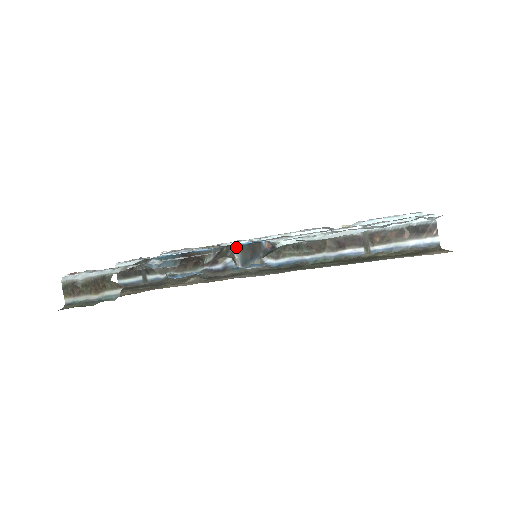
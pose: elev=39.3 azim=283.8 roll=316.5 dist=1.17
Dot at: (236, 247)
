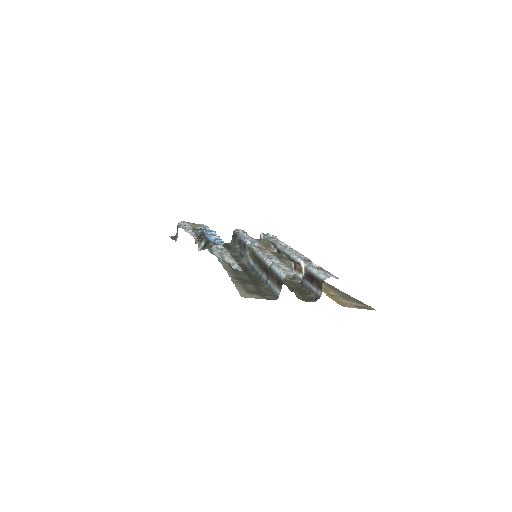
Dot at: (206, 239)
